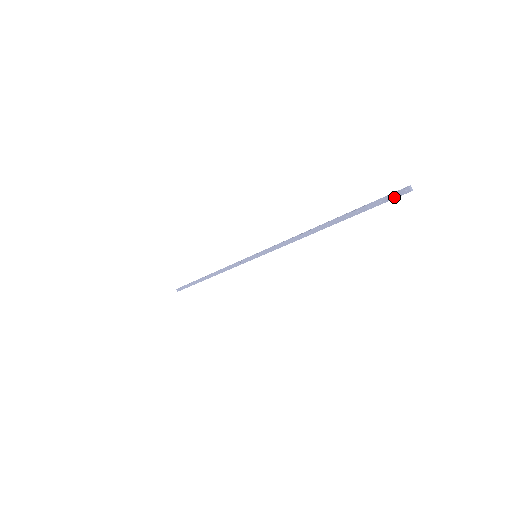
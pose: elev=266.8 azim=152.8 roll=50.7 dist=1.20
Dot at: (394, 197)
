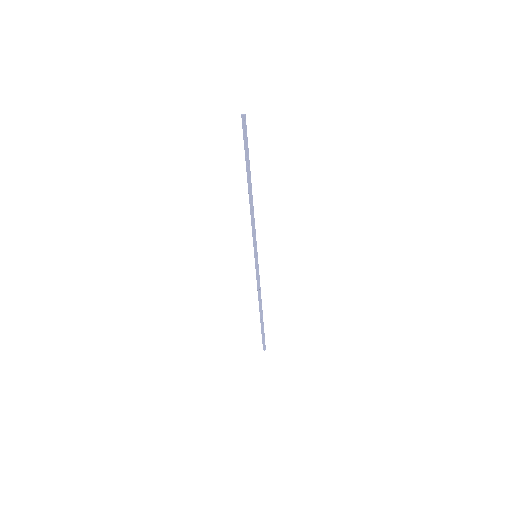
Dot at: (244, 128)
